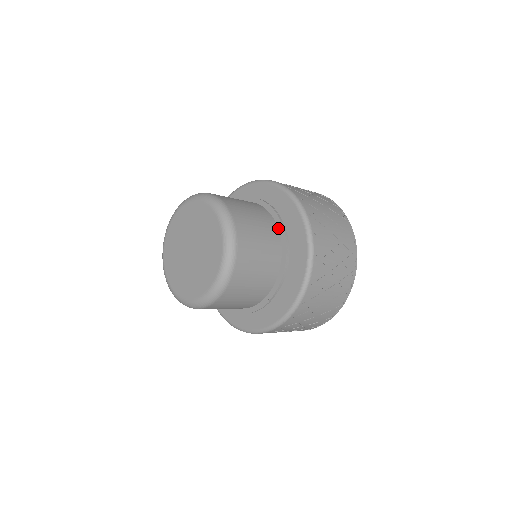
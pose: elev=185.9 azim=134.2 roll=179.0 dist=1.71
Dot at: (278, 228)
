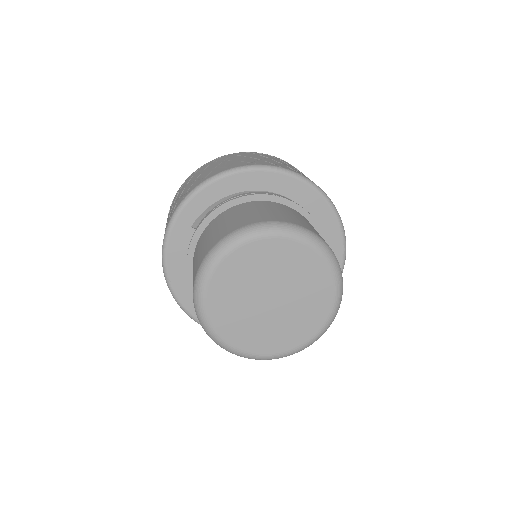
Dot at: occluded
